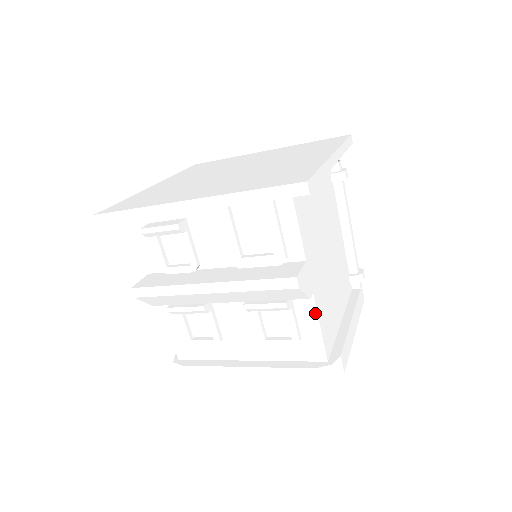
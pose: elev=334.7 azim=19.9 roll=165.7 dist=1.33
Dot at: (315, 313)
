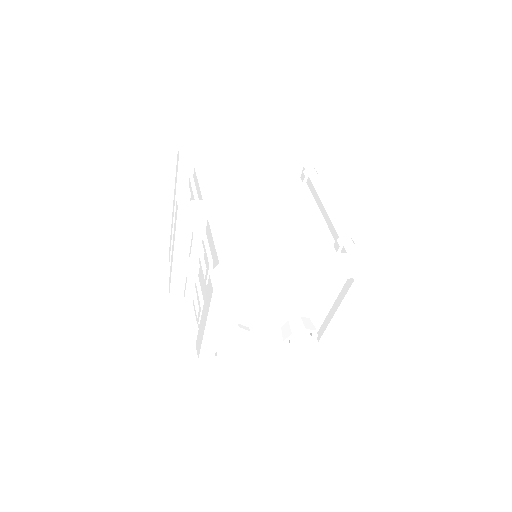
Dot at: (211, 233)
